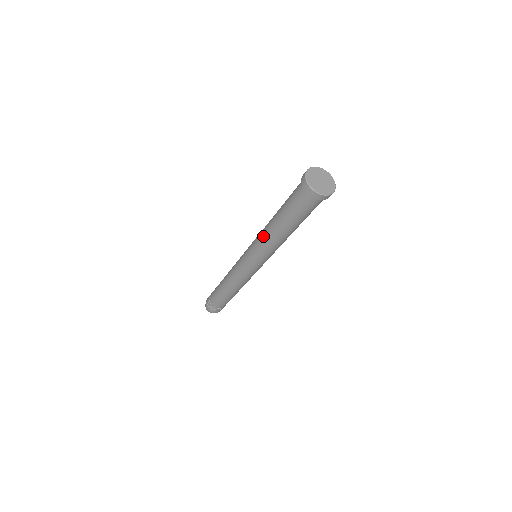
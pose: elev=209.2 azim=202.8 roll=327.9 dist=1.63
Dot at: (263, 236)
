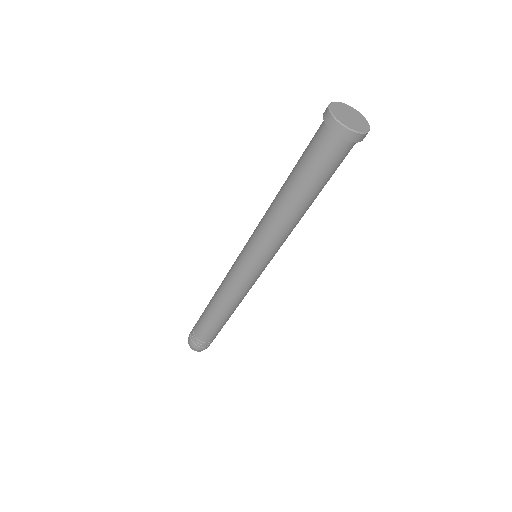
Dot at: (268, 208)
